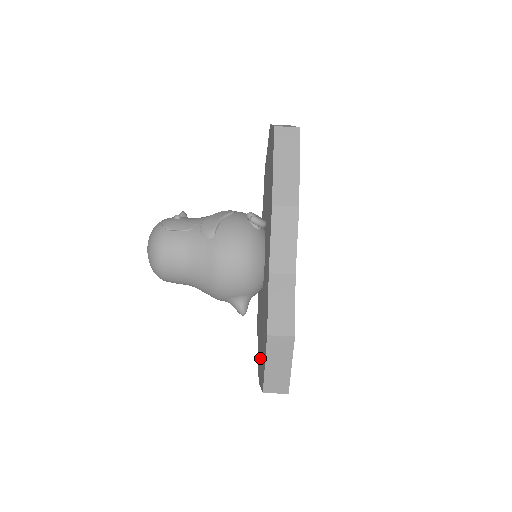
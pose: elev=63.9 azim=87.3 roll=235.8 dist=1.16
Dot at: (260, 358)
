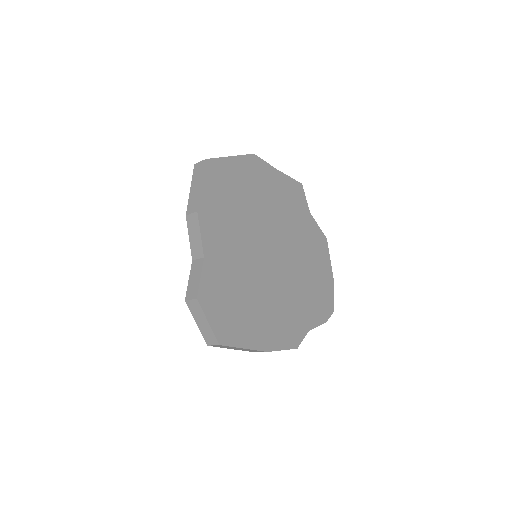
Dot at: occluded
